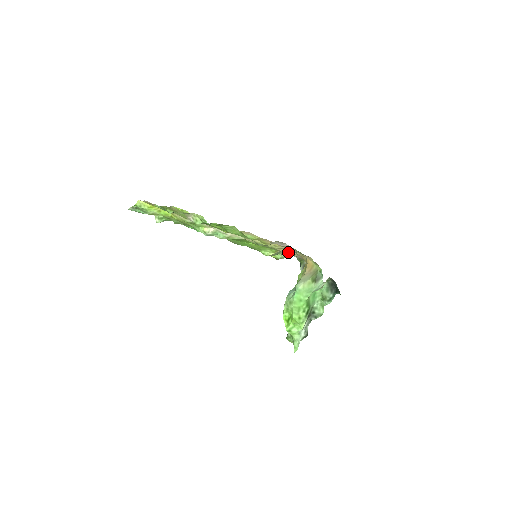
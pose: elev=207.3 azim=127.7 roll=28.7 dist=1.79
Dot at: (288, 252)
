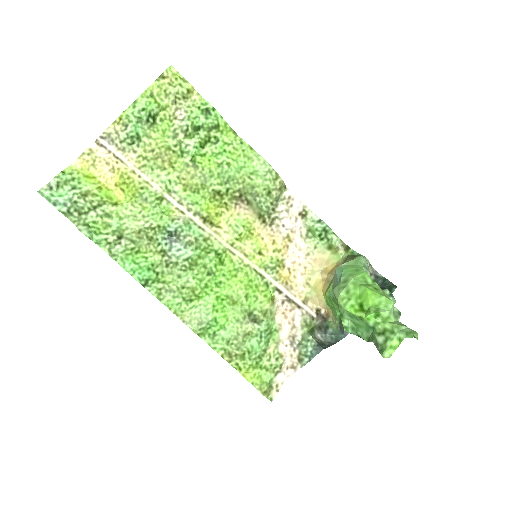
Dot at: (290, 290)
